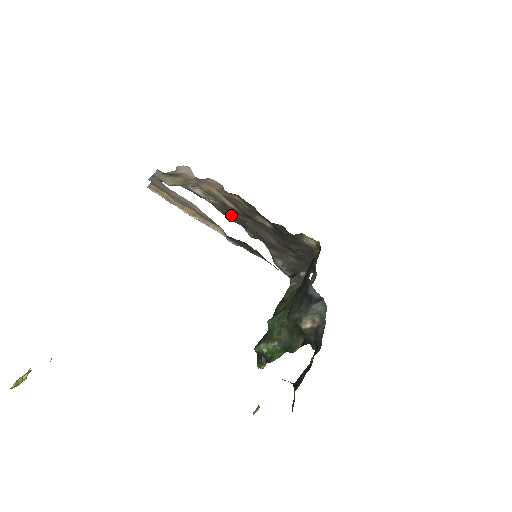
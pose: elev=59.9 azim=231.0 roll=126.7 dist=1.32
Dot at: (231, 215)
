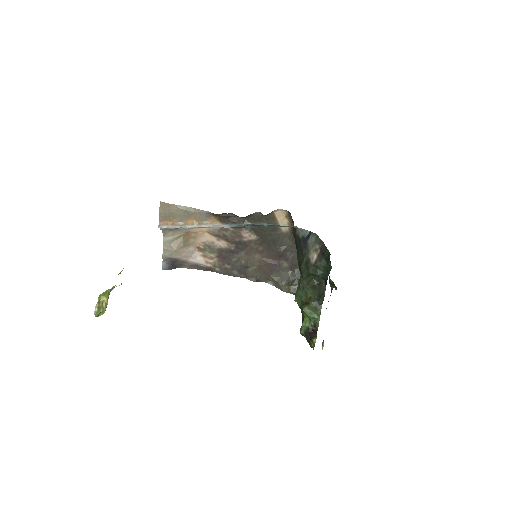
Dot at: (231, 268)
